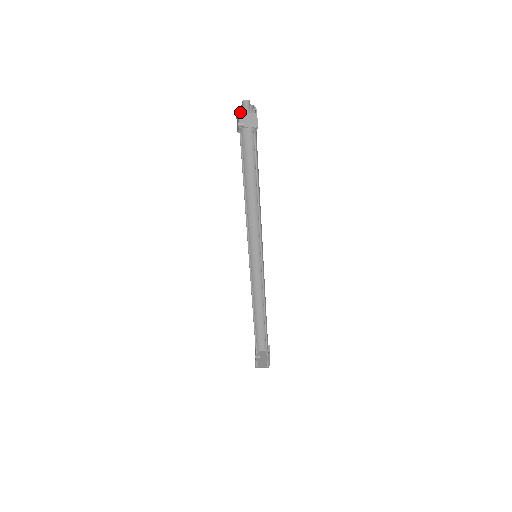
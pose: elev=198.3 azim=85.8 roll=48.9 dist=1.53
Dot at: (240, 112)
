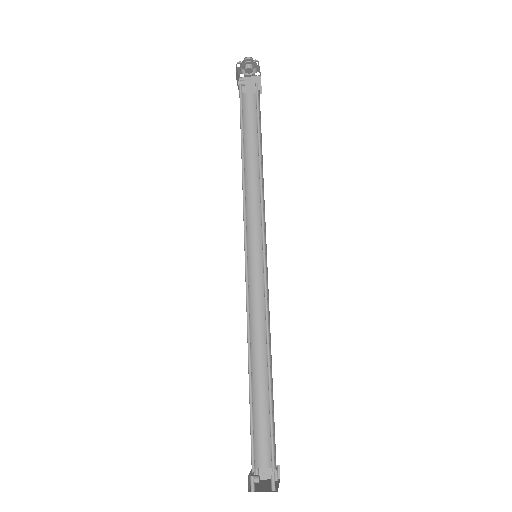
Dot at: (241, 63)
